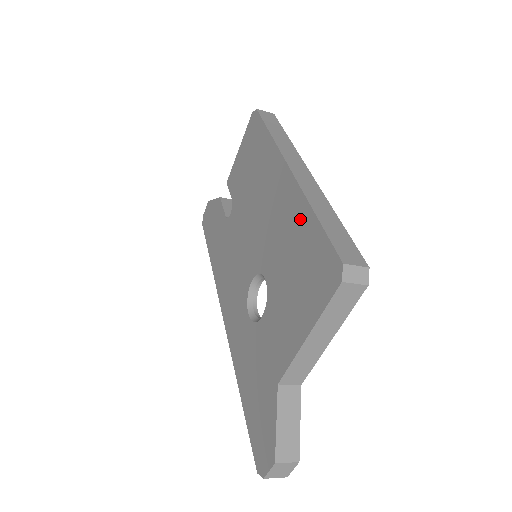
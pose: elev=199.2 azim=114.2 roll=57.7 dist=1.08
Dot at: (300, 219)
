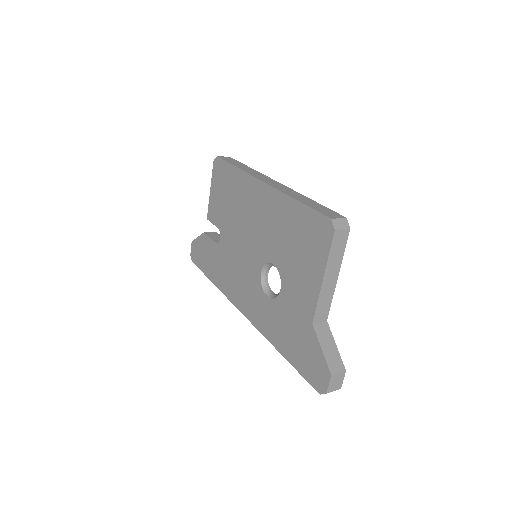
Dot at: (287, 210)
